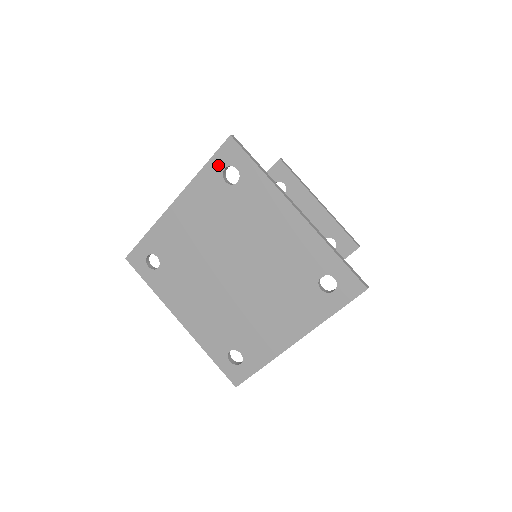
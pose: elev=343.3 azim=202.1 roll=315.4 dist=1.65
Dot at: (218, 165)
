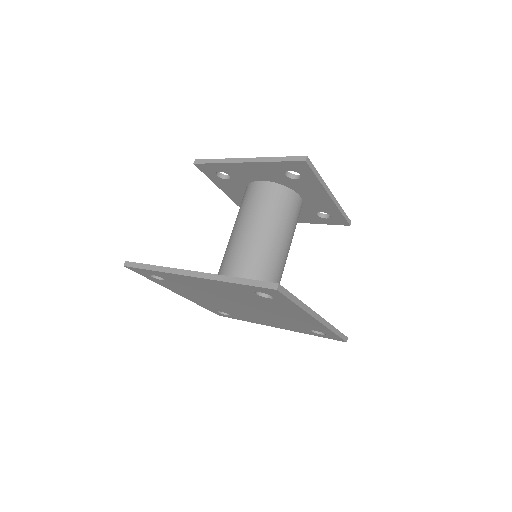
Dot at: (253, 289)
